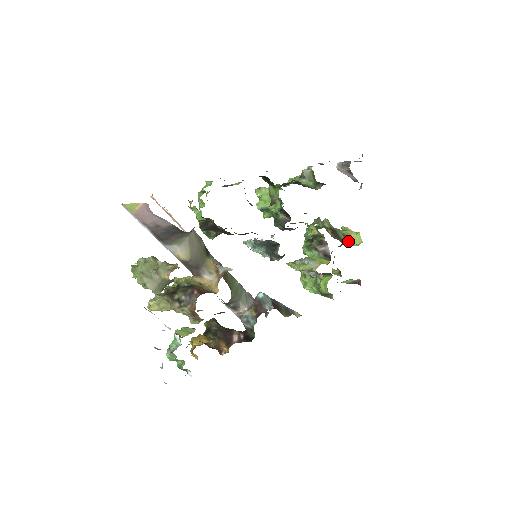
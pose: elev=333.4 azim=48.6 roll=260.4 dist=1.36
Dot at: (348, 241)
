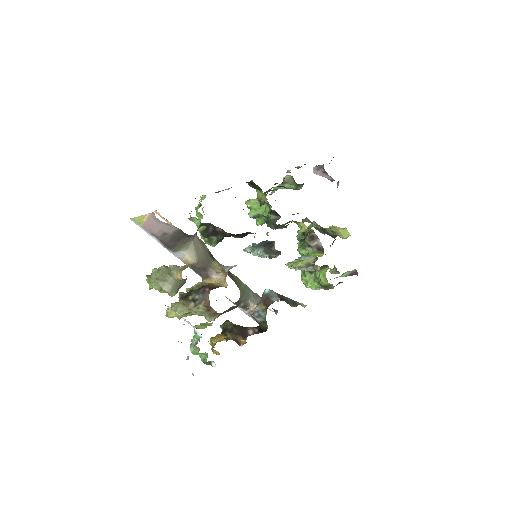
Dot at: (337, 235)
